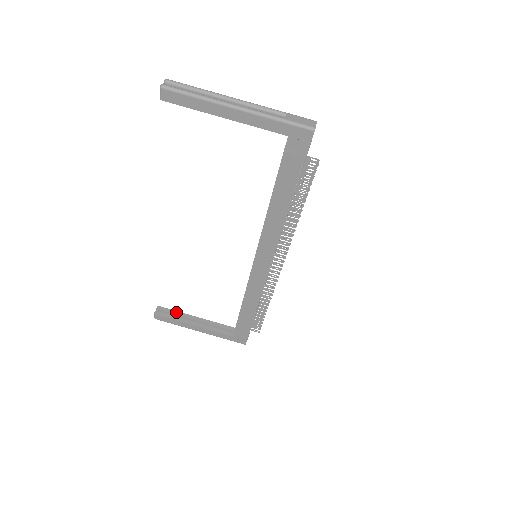
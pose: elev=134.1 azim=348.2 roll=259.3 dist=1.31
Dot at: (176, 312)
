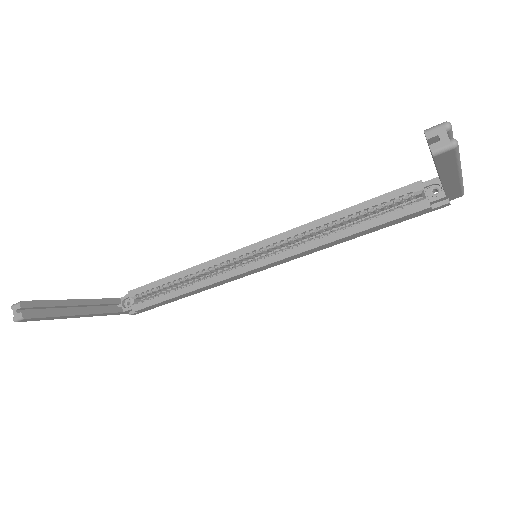
Dot at: (50, 302)
